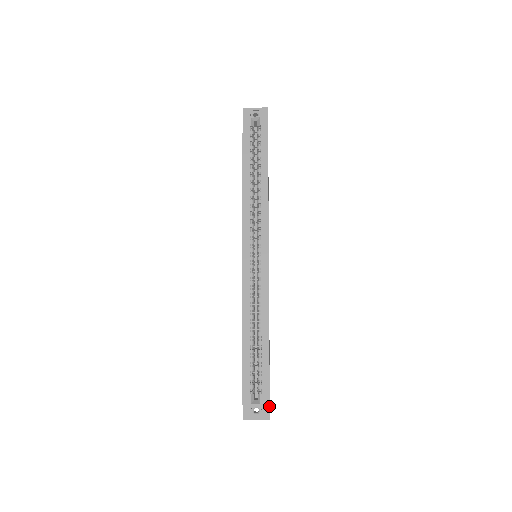
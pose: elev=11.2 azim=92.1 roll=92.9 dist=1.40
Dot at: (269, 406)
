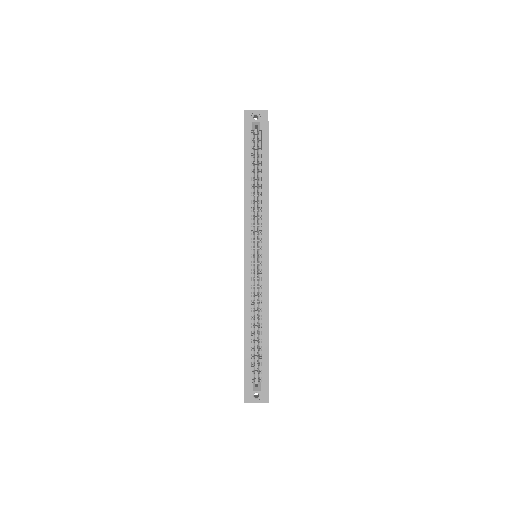
Dot at: occluded
